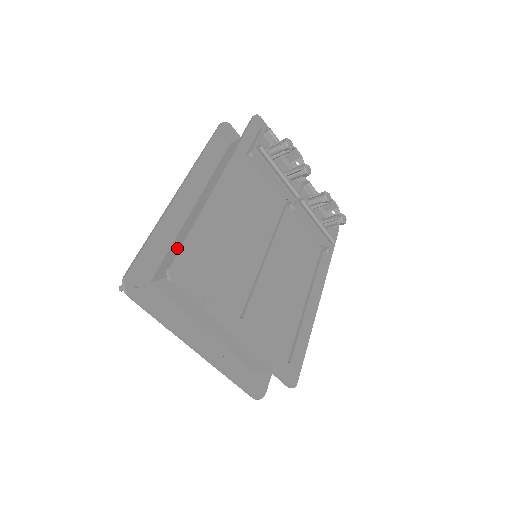
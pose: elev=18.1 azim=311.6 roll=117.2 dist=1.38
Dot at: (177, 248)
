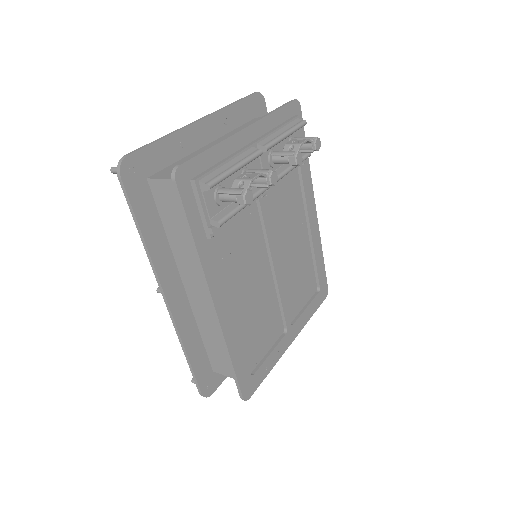
Dot at: (214, 348)
